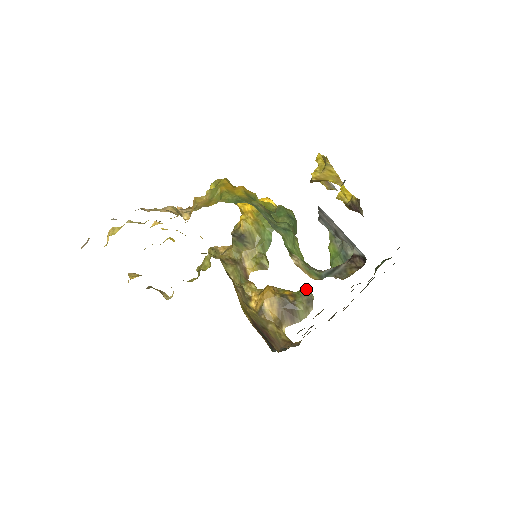
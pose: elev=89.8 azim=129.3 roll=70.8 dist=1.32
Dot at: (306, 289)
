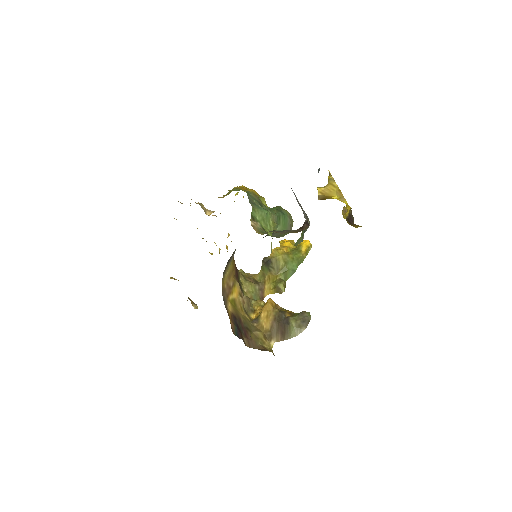
Dot at: occluded
